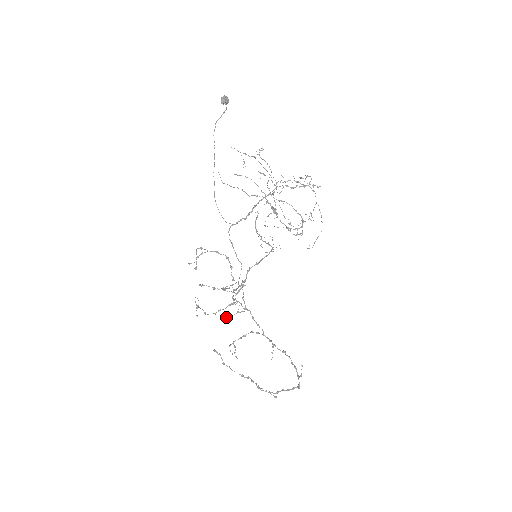
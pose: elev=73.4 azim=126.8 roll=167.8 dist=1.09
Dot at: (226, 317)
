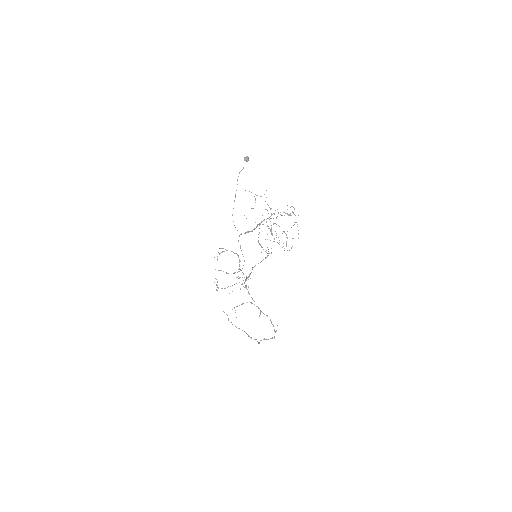
Dot at: (232, 291)
